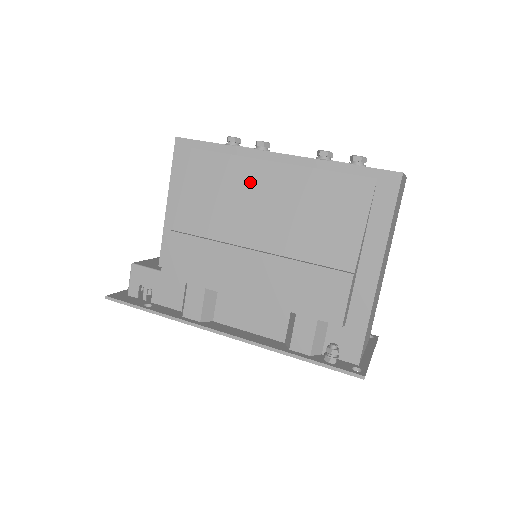
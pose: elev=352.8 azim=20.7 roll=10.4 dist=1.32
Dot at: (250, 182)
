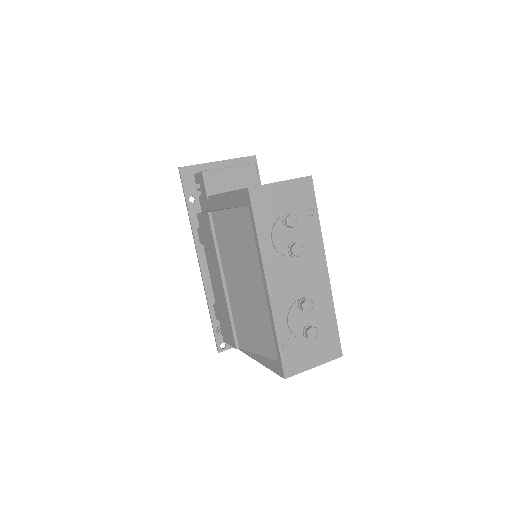
Dot at: (248, 266)
